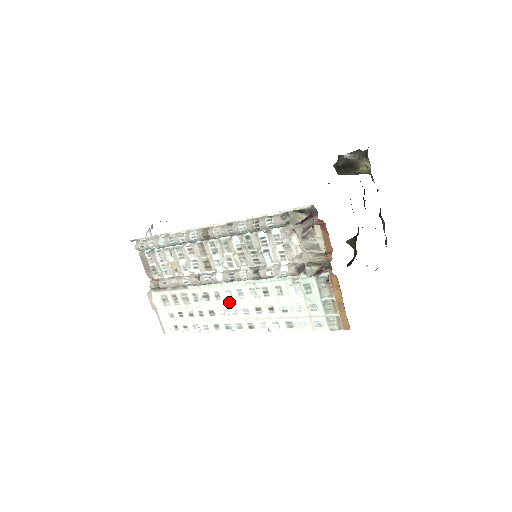
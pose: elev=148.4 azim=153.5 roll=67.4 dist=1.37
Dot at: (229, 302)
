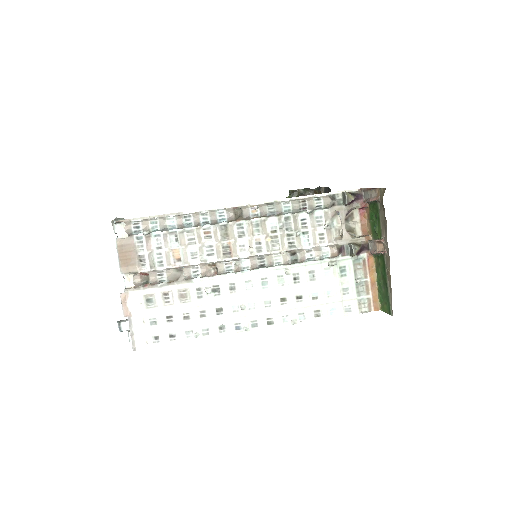
Dot at: (247, 294)
